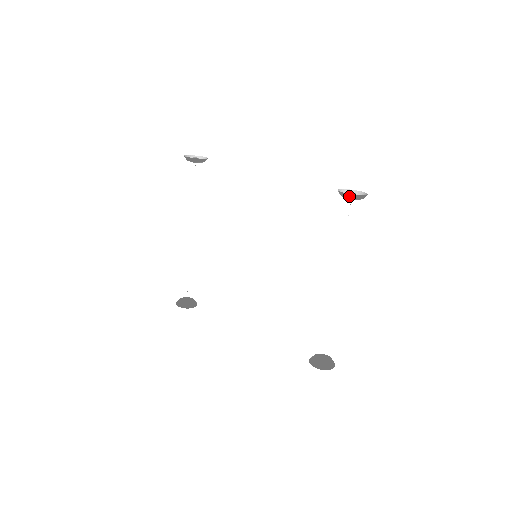
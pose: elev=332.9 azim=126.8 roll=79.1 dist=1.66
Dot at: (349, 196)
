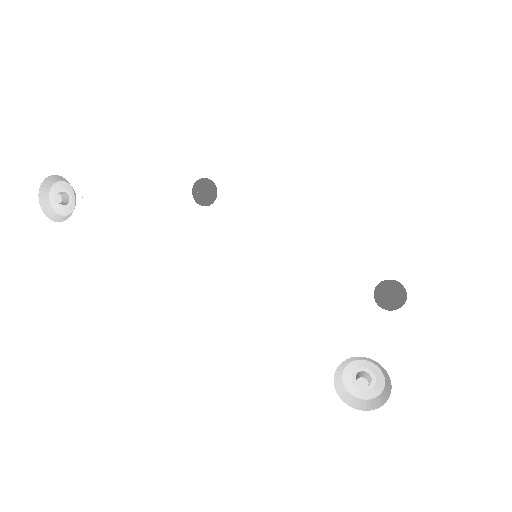
Dot at: (355, 403)
